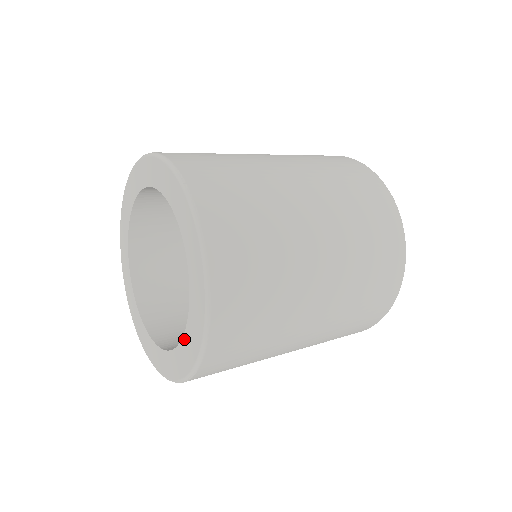
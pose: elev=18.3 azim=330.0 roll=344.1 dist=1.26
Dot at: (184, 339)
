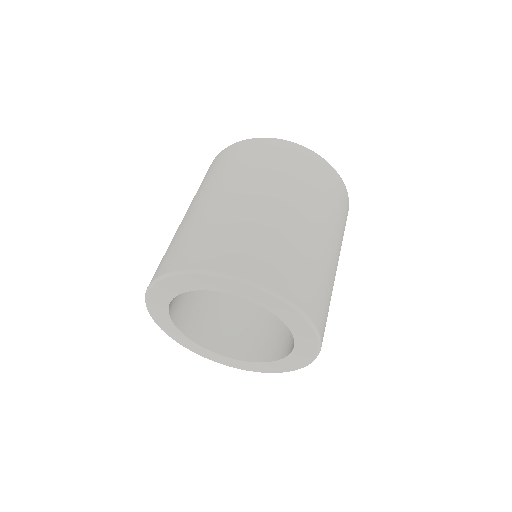
Dot at: (297, 346)
